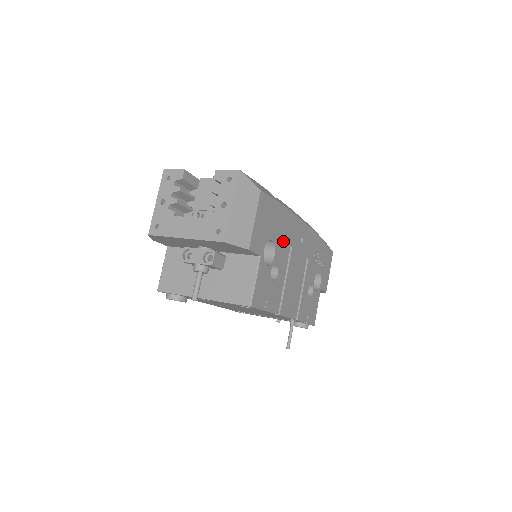
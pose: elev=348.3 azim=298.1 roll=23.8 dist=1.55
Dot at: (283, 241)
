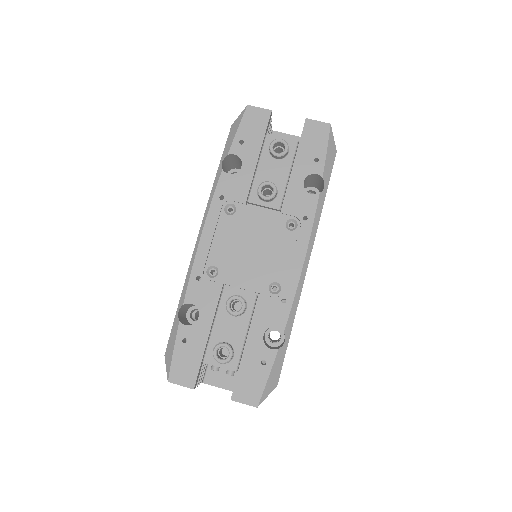
Dot at: occluded
